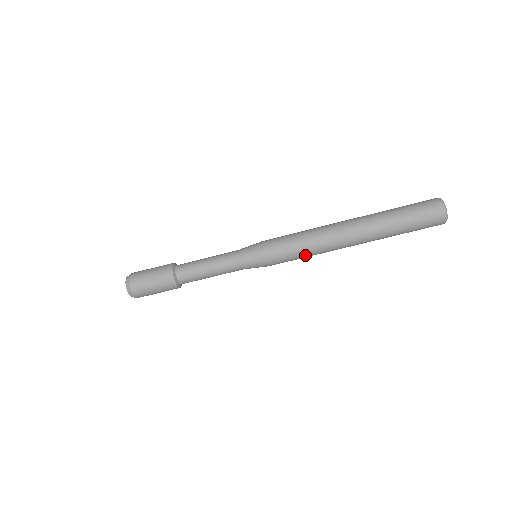
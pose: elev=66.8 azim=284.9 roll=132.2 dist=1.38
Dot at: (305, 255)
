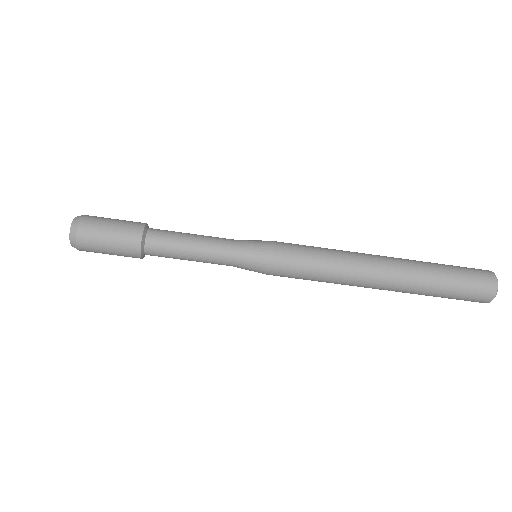
Dot at: (317, 280)
